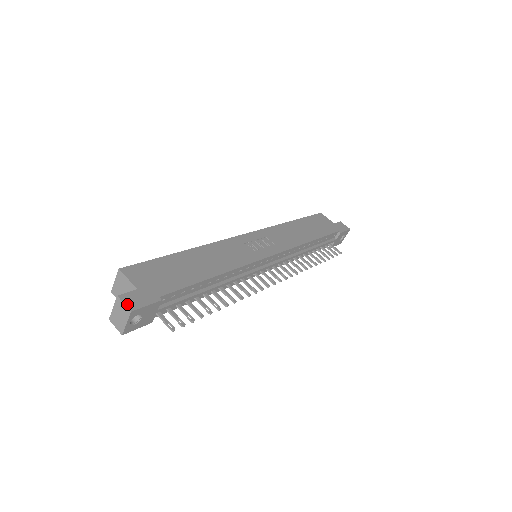
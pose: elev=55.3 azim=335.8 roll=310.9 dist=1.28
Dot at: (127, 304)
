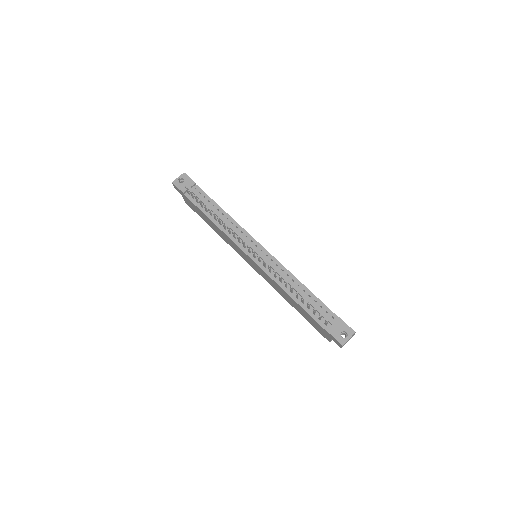
Dot at: occluded
